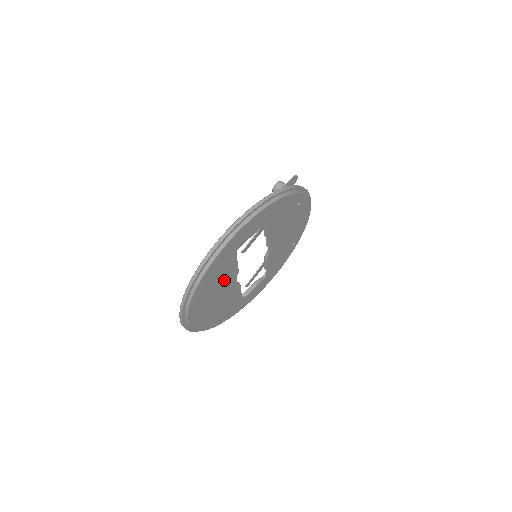
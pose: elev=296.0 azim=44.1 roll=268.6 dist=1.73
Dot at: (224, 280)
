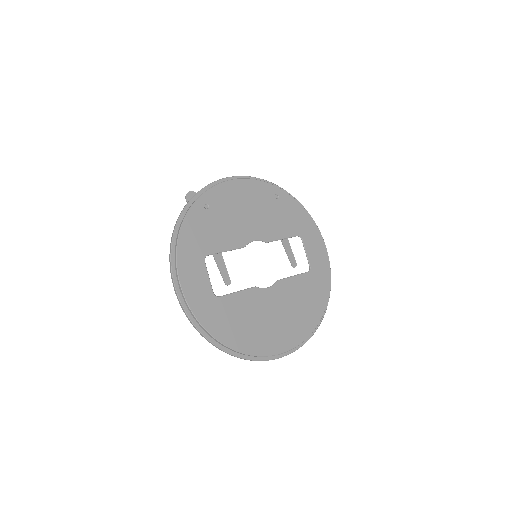
Dot at: (252, 308)
